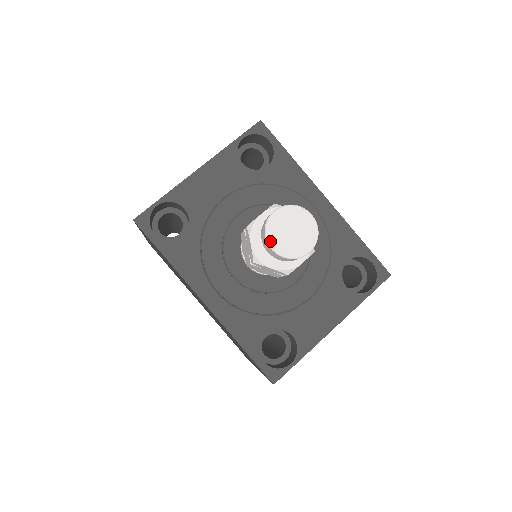
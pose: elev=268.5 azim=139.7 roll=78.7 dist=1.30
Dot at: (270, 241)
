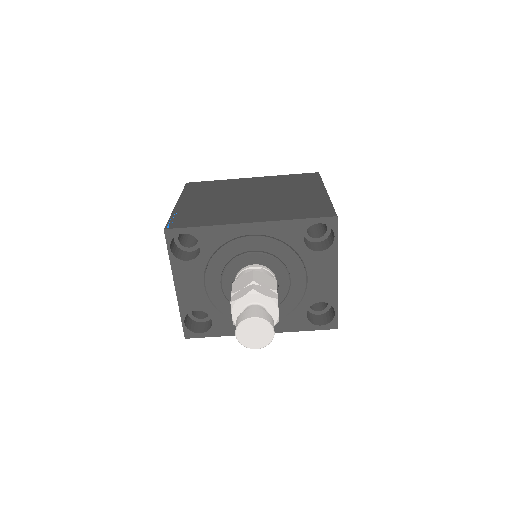
Dot at: (251, 348)
